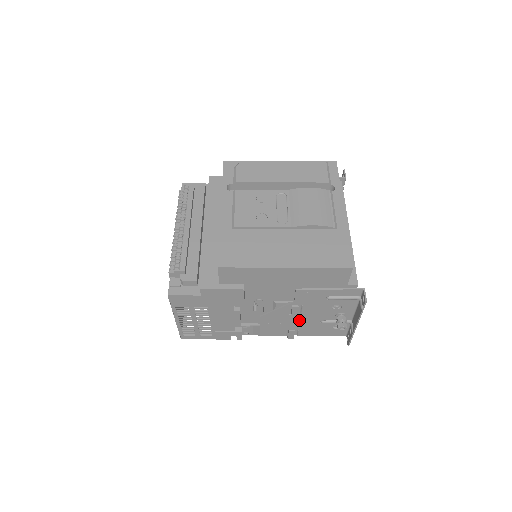
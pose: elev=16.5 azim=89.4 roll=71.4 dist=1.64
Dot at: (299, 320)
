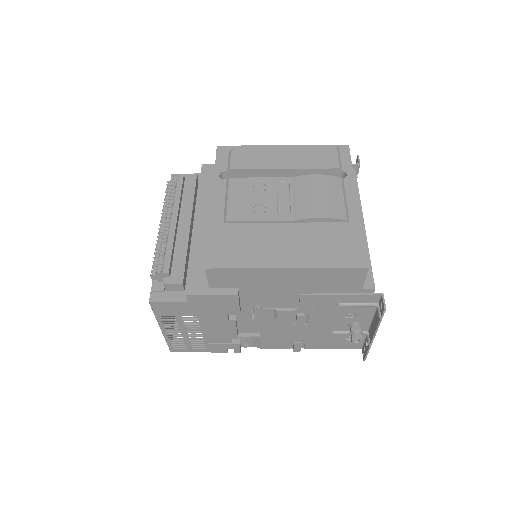
Dot at: (306, 331)
